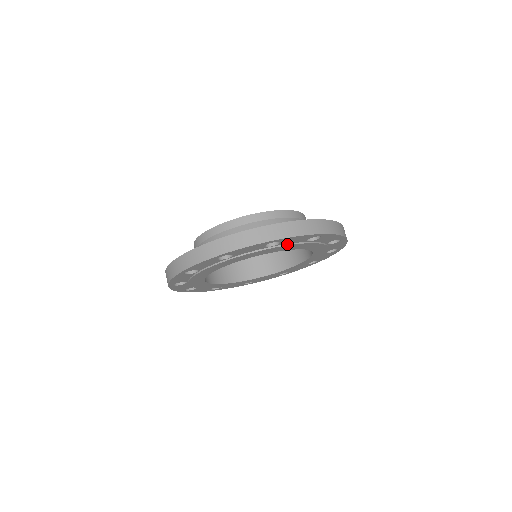
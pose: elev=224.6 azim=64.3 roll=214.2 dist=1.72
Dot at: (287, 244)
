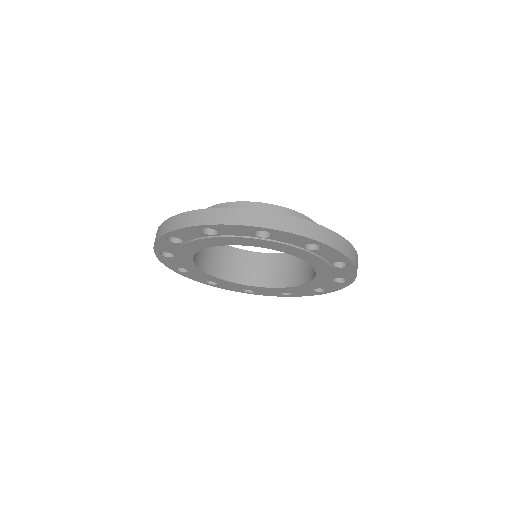
Dot at: (319, 256)
